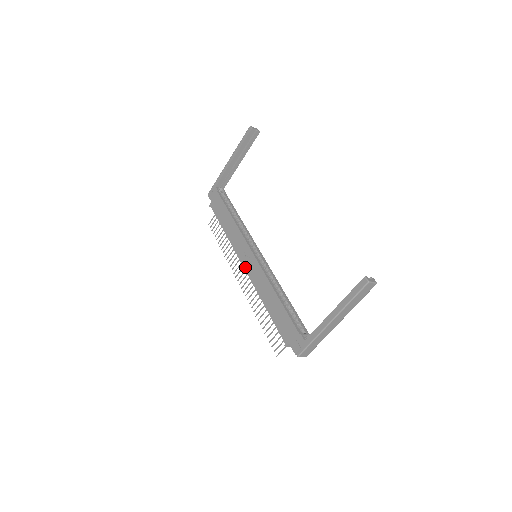
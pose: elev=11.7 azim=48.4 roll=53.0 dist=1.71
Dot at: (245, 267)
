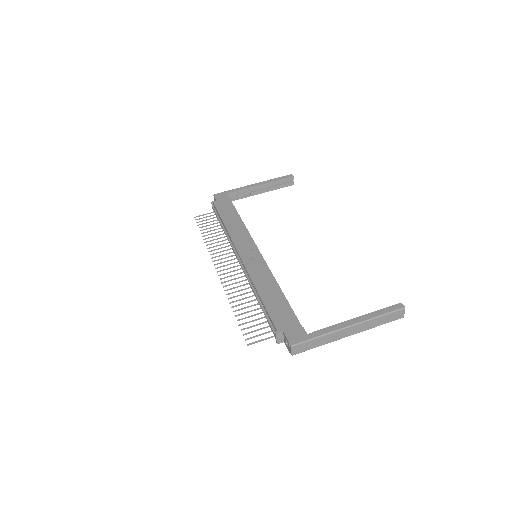
Dot at: (243, 256)
